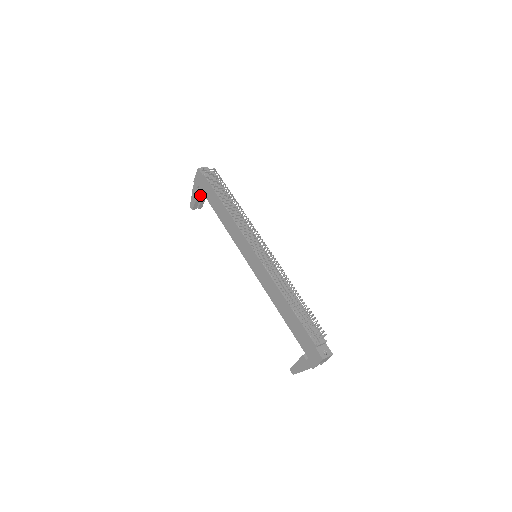
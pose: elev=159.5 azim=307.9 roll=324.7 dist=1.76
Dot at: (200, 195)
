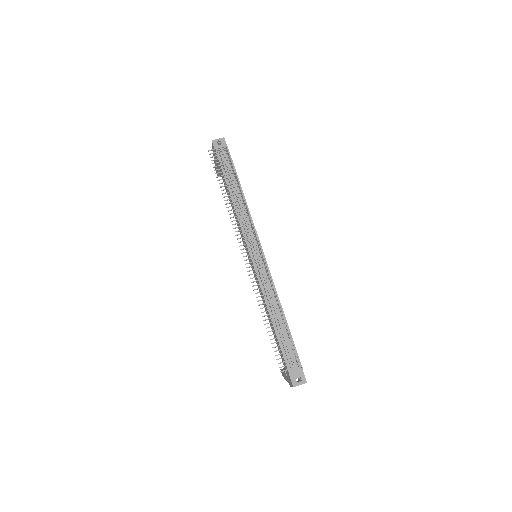
Dot at: occluded
